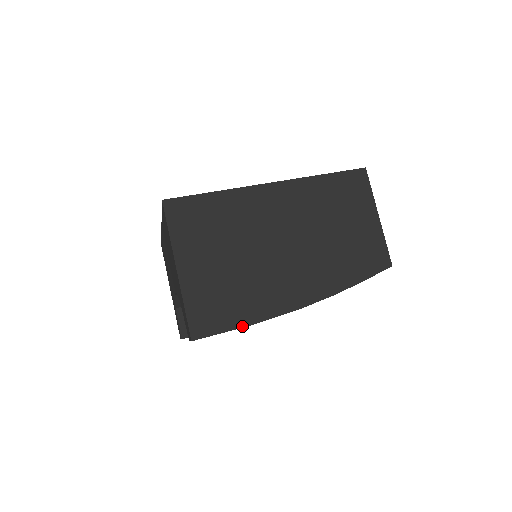
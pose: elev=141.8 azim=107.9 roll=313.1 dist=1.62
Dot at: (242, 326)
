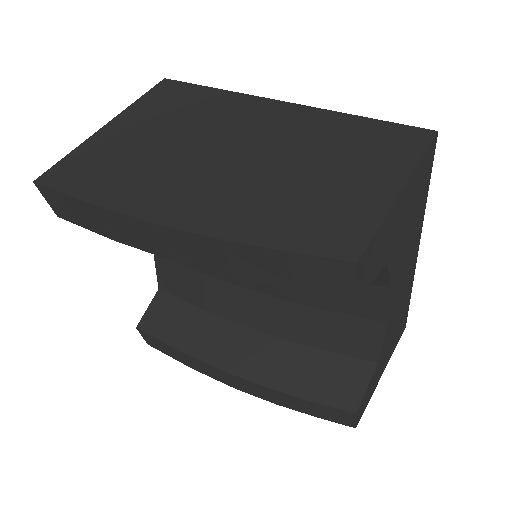
Dot at: (84, 199)
